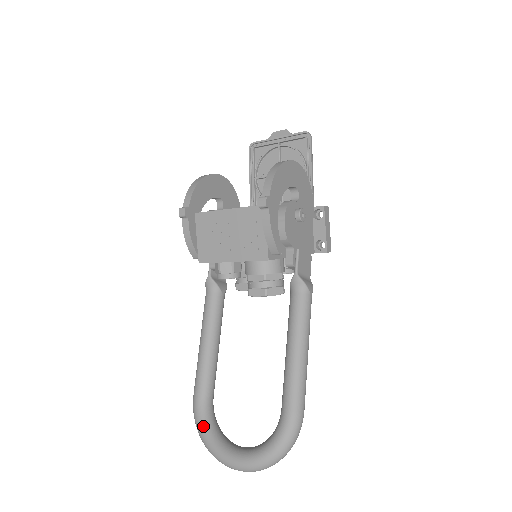
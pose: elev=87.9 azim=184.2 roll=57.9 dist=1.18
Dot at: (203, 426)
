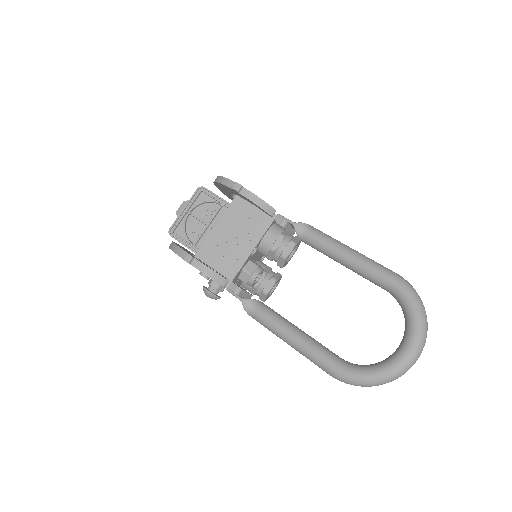
Dot at: (363, 372)
